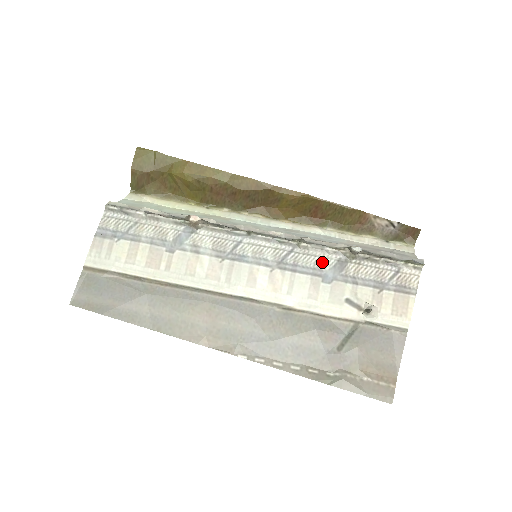
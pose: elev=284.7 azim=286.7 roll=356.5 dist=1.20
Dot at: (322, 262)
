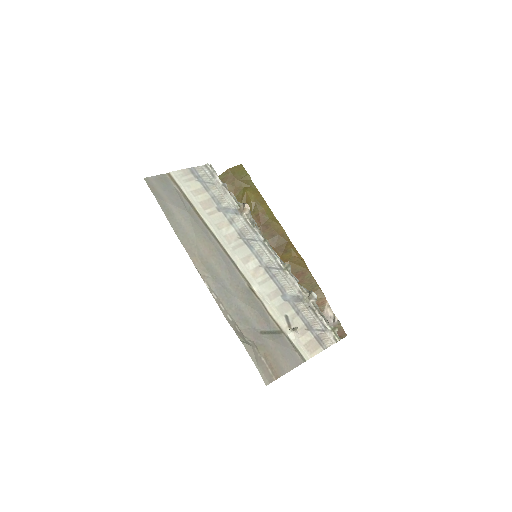
Dot at: (289, 288)
